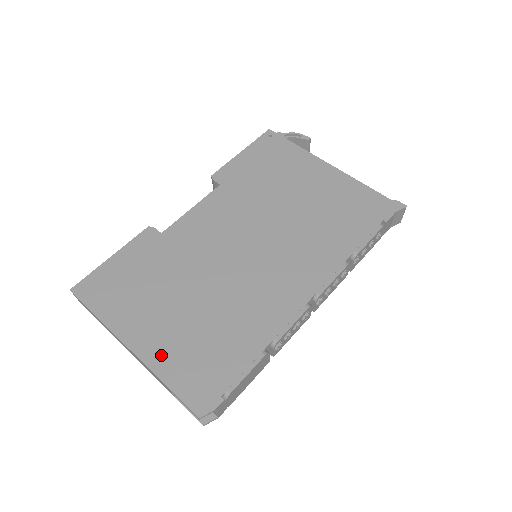
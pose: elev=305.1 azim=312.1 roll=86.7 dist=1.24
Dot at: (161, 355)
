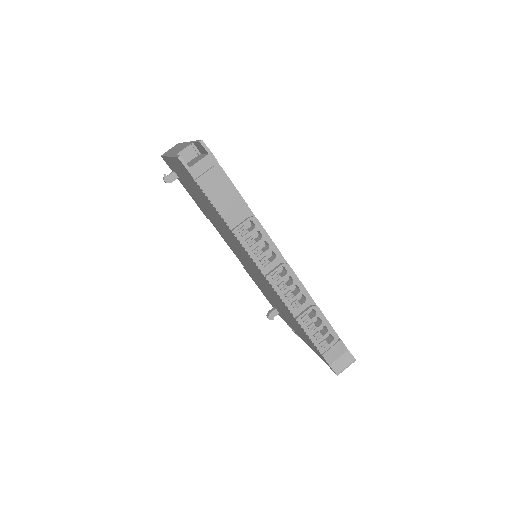
Dot at: occluded
